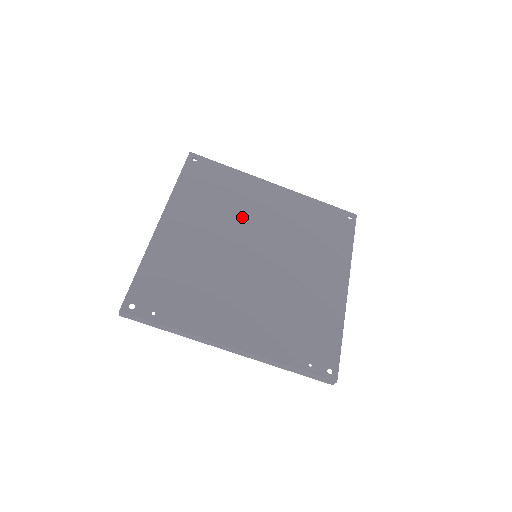
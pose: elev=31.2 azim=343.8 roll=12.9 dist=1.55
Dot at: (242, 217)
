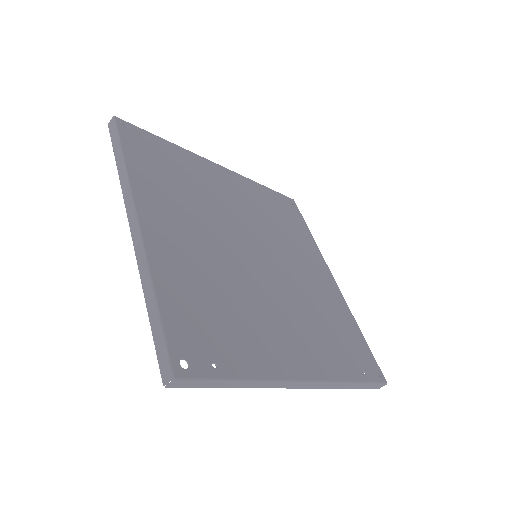
Dot at: (217, 207)
